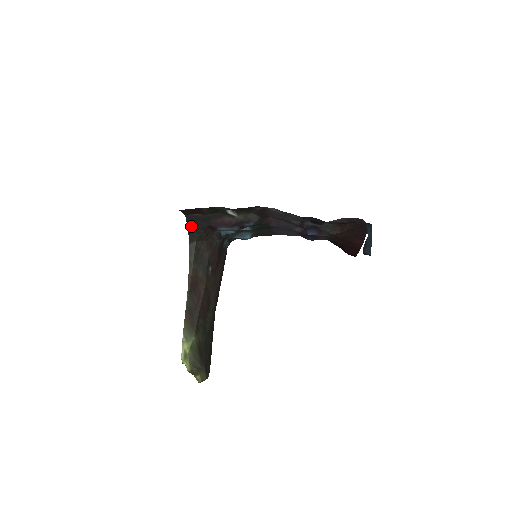
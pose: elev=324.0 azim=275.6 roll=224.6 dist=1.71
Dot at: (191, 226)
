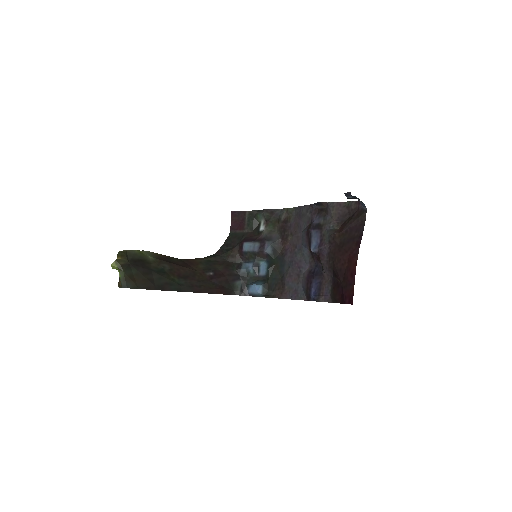
Dot at: (227, 243)
